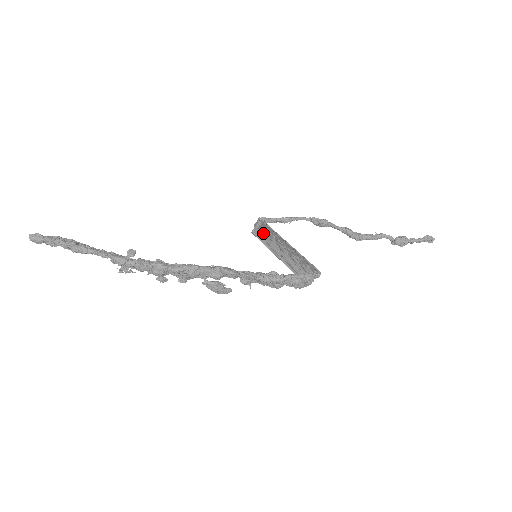
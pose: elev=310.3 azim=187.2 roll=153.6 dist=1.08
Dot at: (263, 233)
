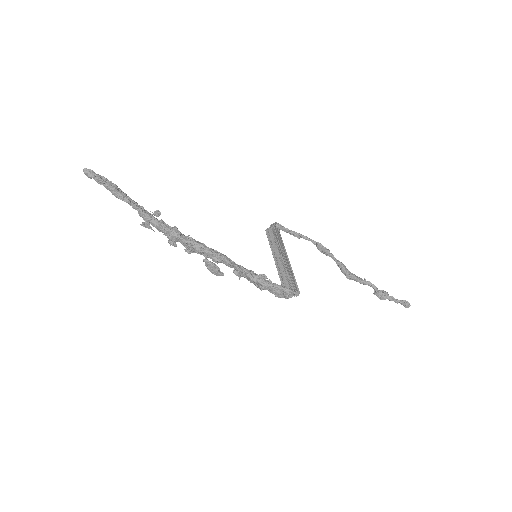
Dot at: (274, 236)
